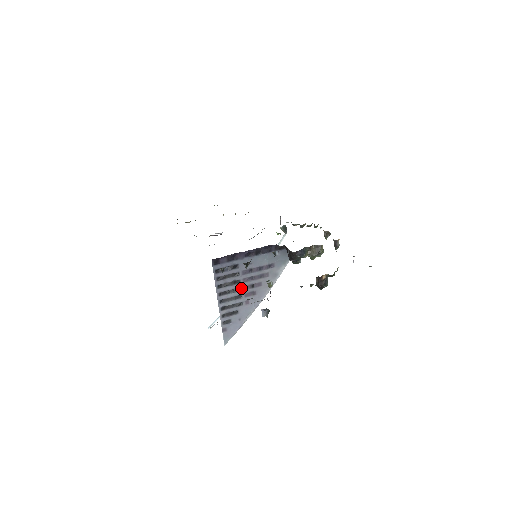
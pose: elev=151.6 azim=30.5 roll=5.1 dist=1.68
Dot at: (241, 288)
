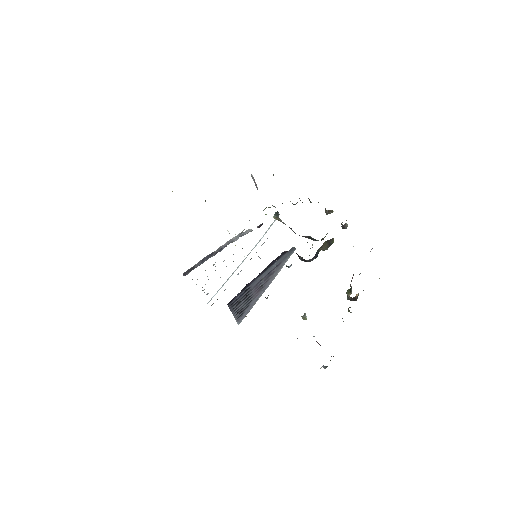
Dot at: (252, 294)
